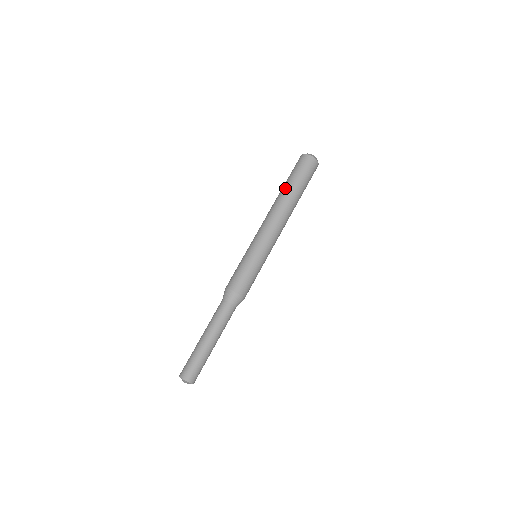
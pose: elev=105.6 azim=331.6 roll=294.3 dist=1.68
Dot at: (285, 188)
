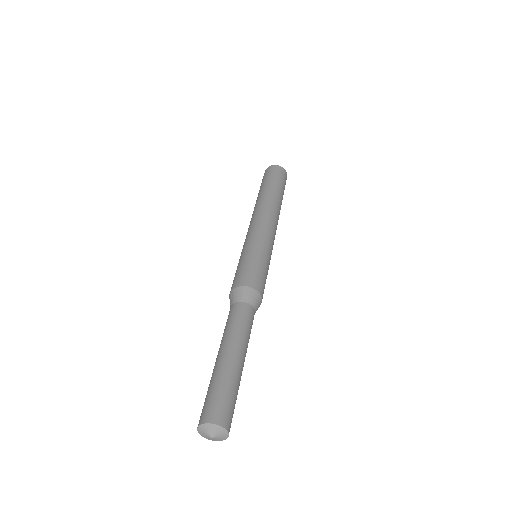
Dot at: (267, 189)
